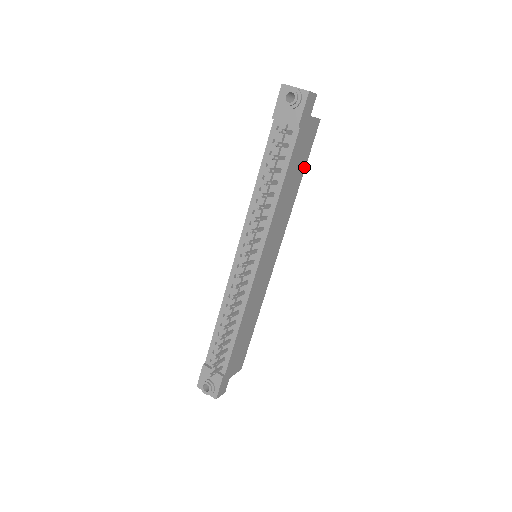
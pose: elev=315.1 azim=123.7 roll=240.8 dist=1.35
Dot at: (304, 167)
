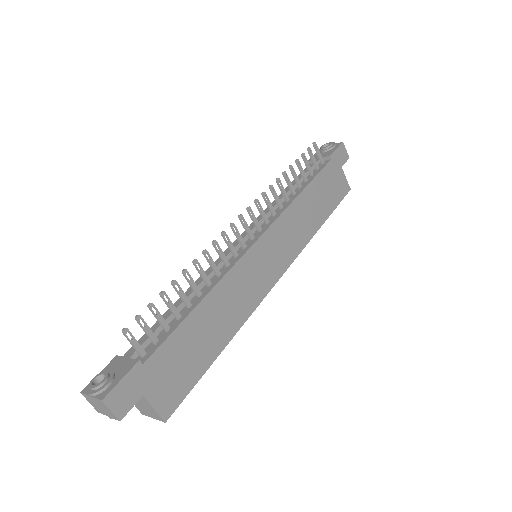
Dot at: (330, 212)
